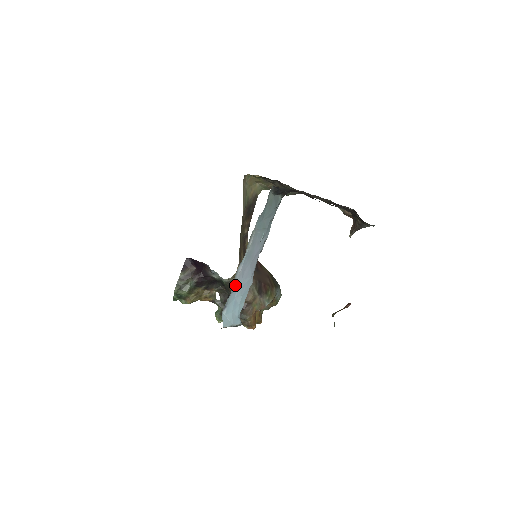
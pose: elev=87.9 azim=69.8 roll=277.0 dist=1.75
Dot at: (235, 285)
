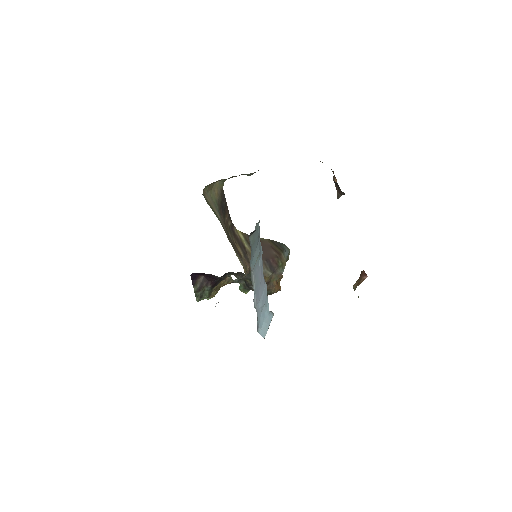
Dot at: (257, 310)
